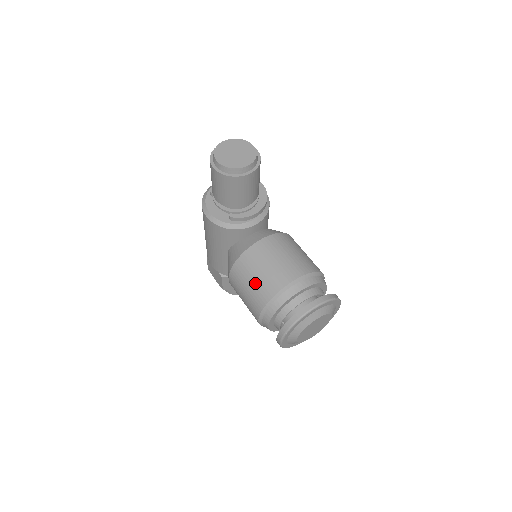
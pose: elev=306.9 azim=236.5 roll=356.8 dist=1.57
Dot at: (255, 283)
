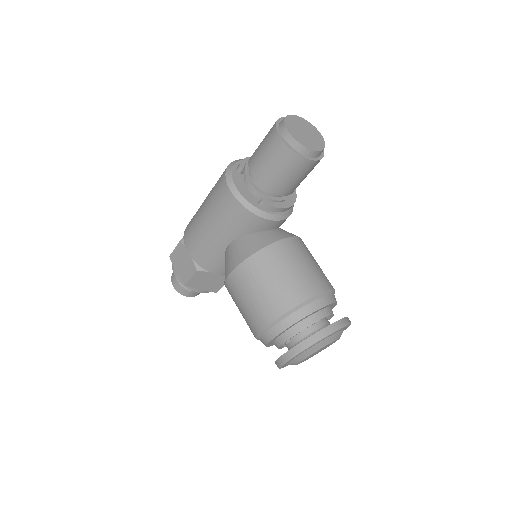
Dot at: (276, 285)
